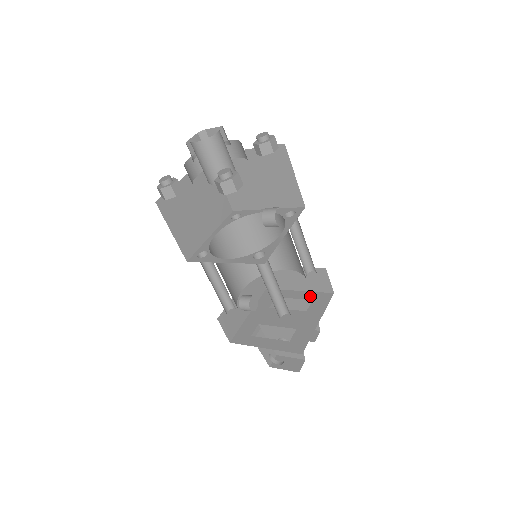
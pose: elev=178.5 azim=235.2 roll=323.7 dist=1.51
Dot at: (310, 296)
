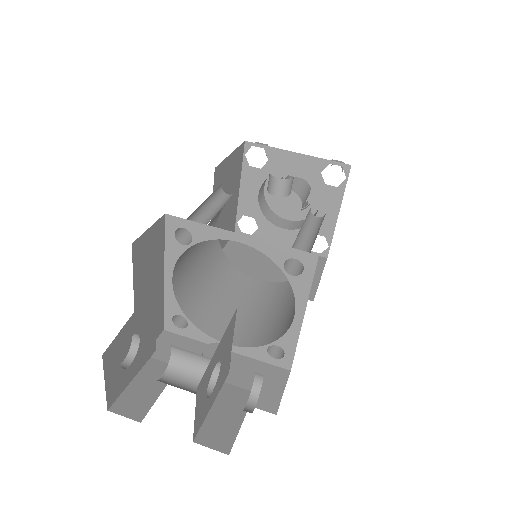
Dot at: occluded
